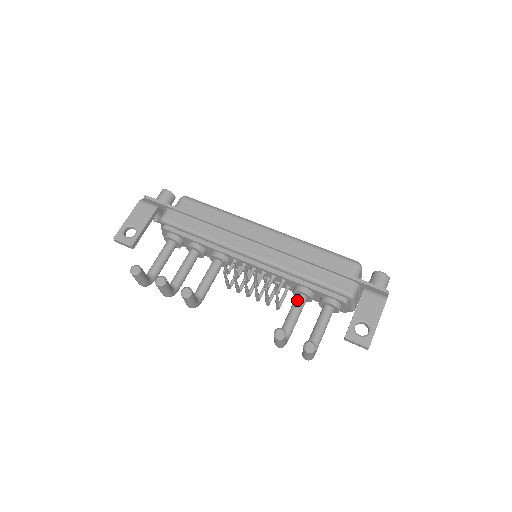
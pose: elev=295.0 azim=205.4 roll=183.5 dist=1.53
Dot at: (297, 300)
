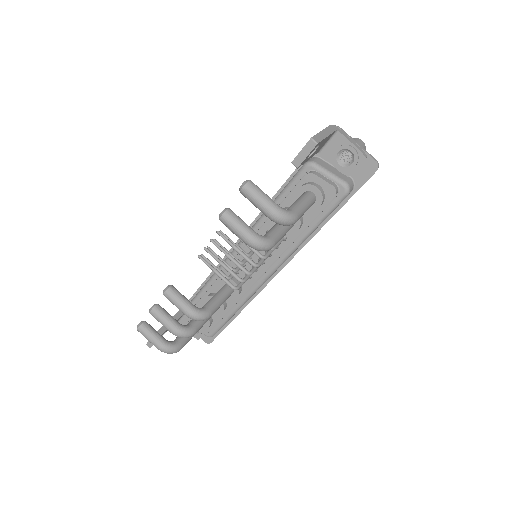
Dot at: occluded
